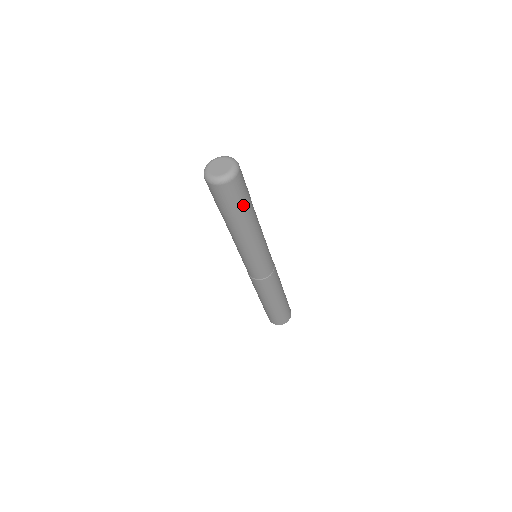
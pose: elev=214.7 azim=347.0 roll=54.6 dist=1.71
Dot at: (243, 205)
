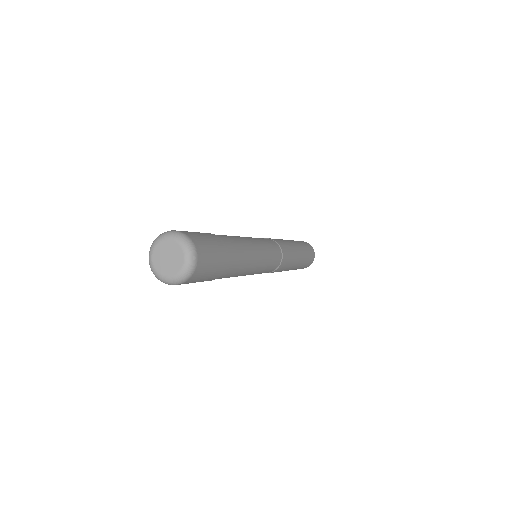
Dot at: occluded
